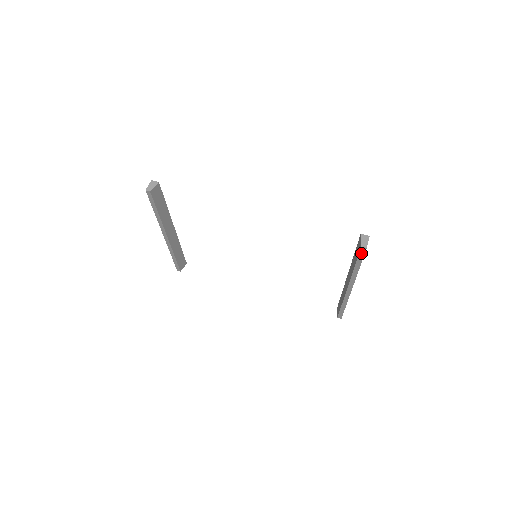
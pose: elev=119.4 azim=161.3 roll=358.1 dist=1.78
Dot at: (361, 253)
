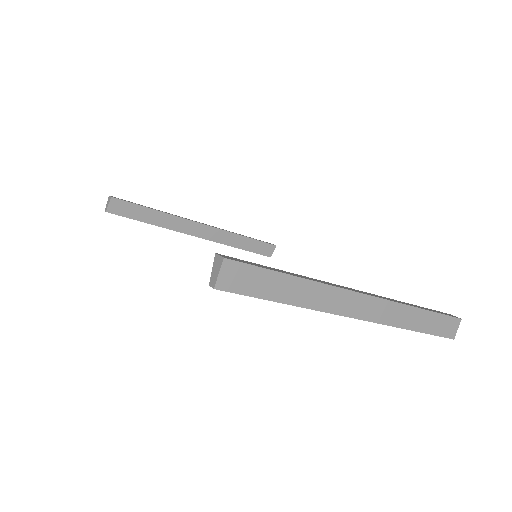
Dot at: (233, 291)
